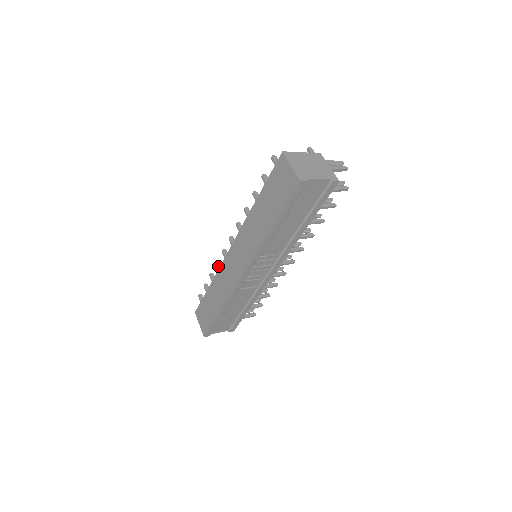
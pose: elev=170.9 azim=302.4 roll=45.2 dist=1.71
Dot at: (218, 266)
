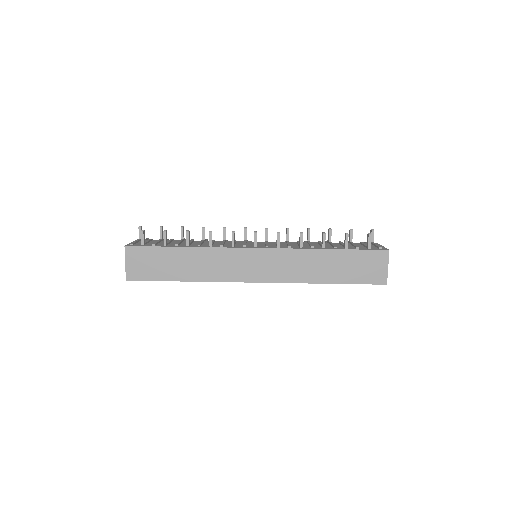
Dot at: occluded
